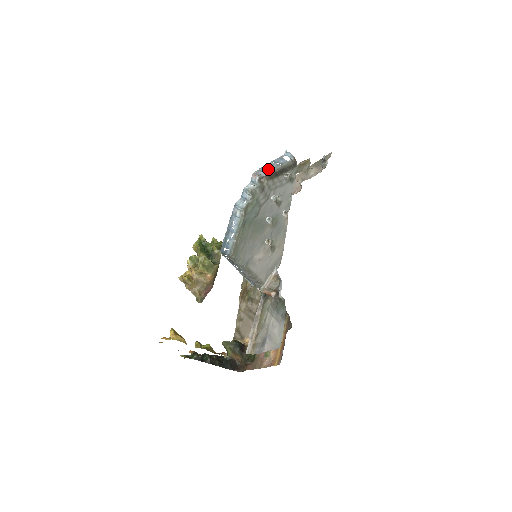
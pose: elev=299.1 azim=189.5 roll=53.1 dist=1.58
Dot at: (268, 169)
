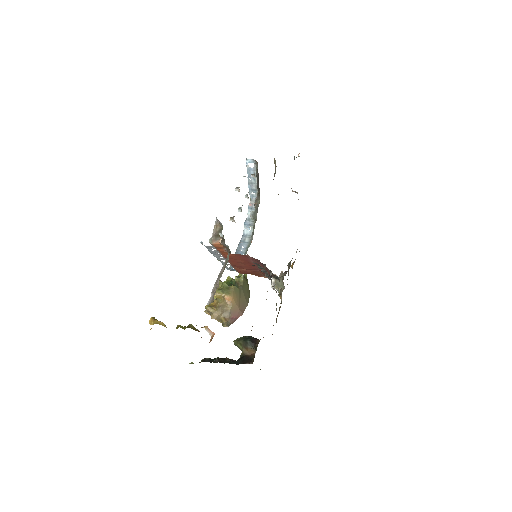
Dot at: (254, 190)
